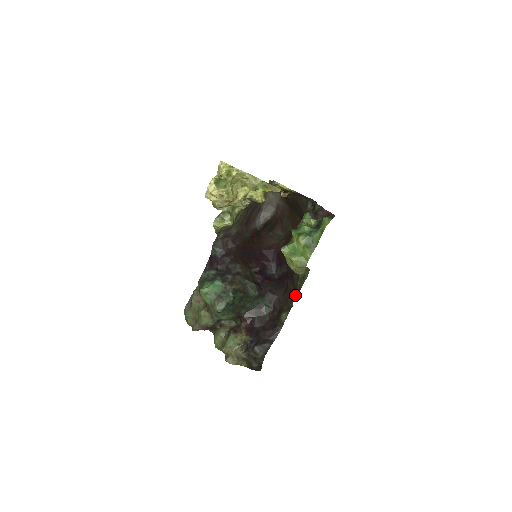
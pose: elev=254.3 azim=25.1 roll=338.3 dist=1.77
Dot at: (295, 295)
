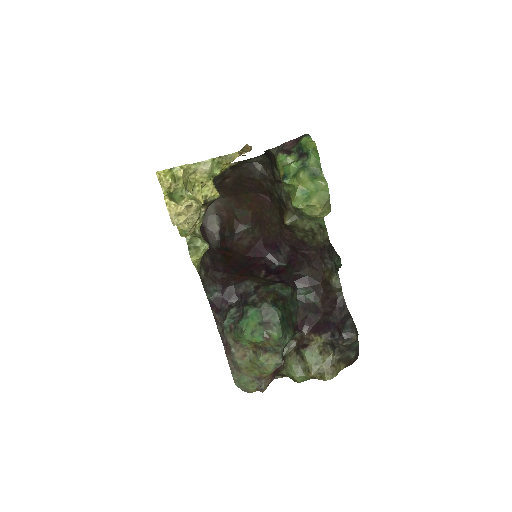
Dot at: (330, 249)
